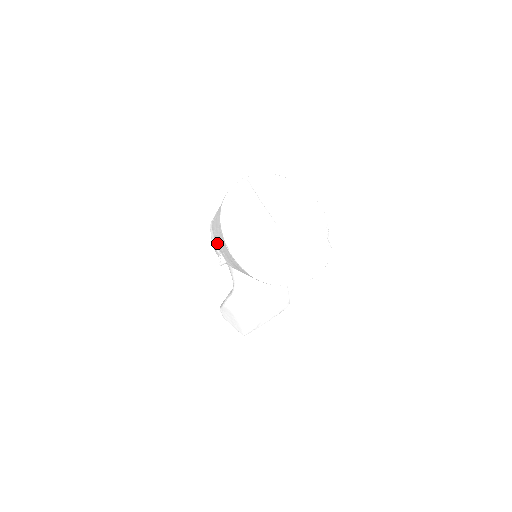
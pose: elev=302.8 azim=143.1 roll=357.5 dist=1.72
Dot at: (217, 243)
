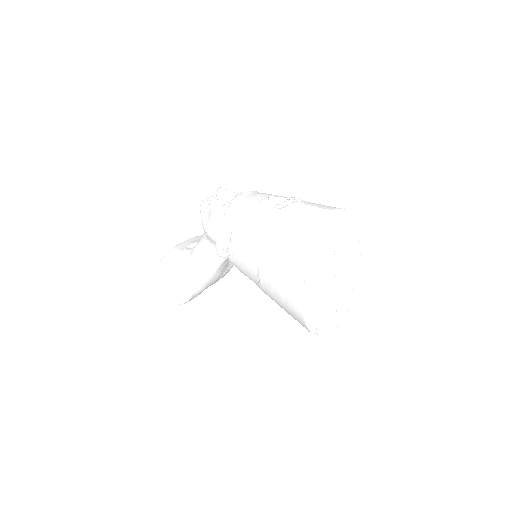
Dot at: (246, 245)
